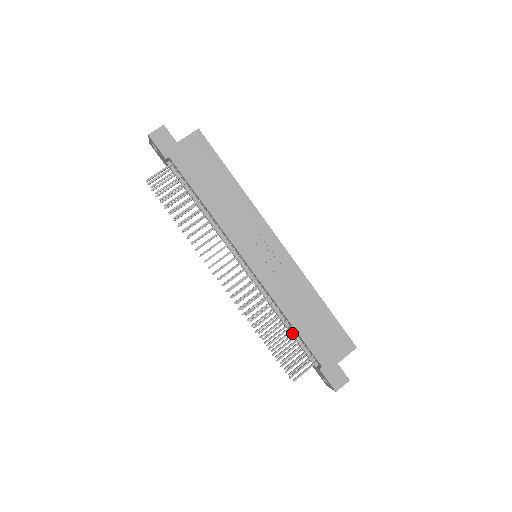
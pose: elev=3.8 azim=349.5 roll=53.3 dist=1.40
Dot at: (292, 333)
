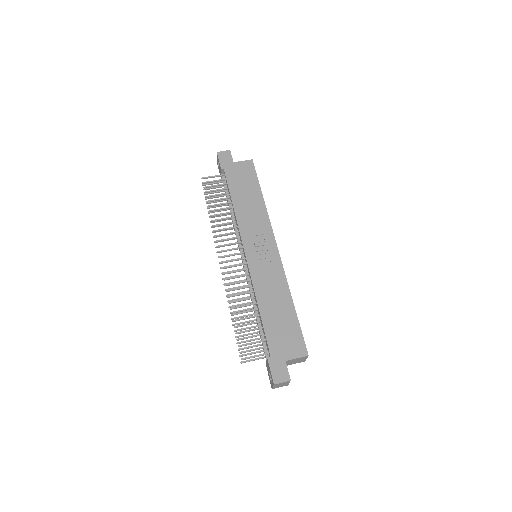
Dot at: (258, 321)
